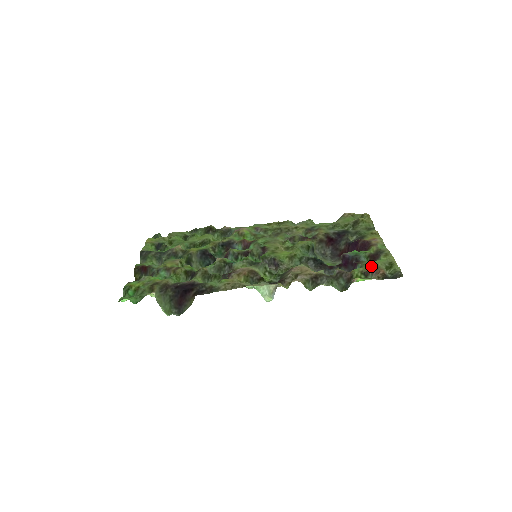
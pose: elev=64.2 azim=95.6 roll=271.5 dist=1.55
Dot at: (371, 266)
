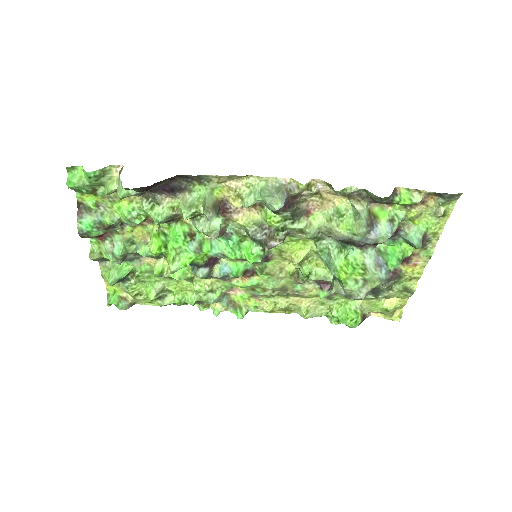
Dot at: (416, 215)
